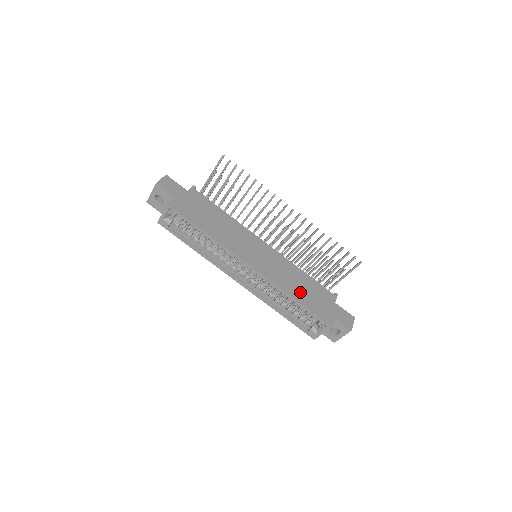
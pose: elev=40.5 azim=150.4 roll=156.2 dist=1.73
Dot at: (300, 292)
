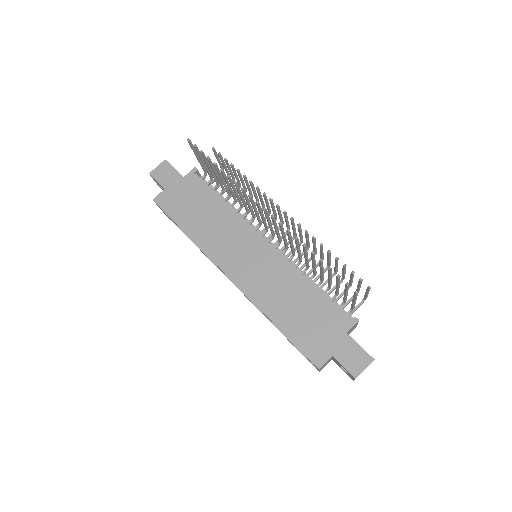
Dot at: (289, 314)
